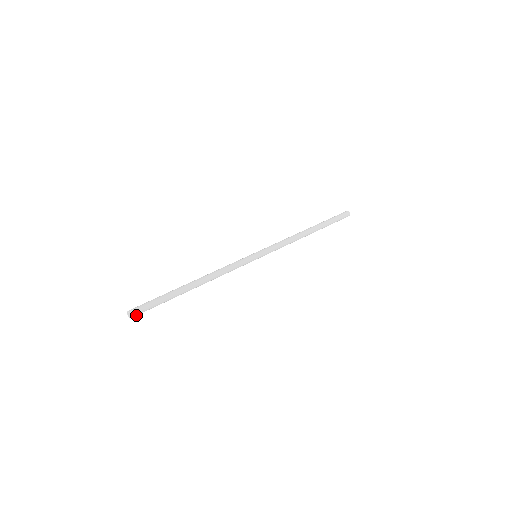
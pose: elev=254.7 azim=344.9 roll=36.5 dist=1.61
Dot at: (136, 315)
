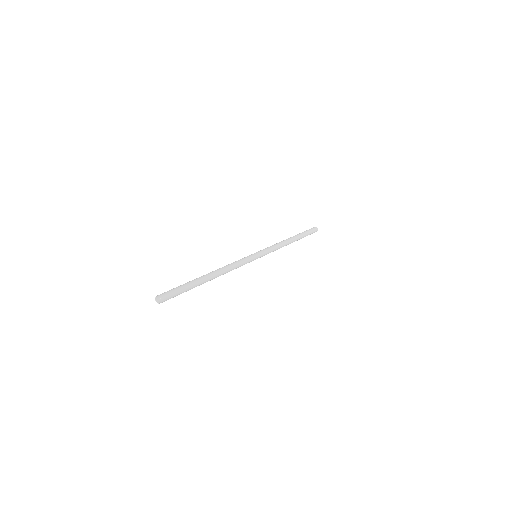
Dot at: (166, 299)
